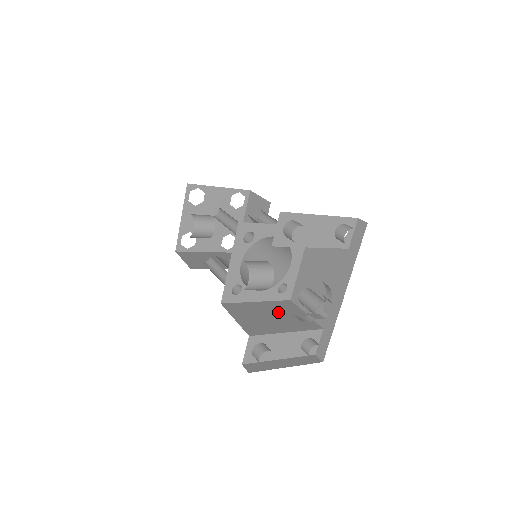
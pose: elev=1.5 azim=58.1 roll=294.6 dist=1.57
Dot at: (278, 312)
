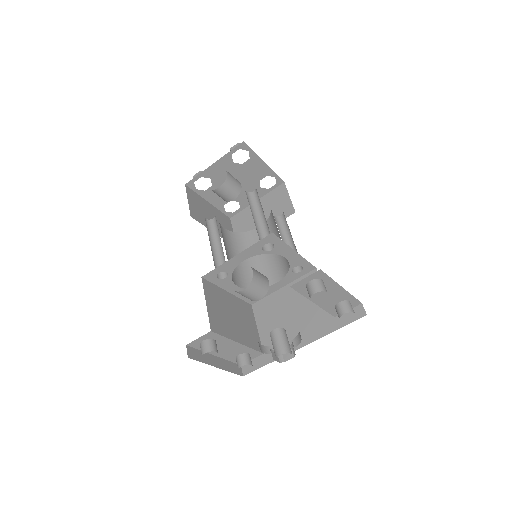
Dot at: (239, 314)
